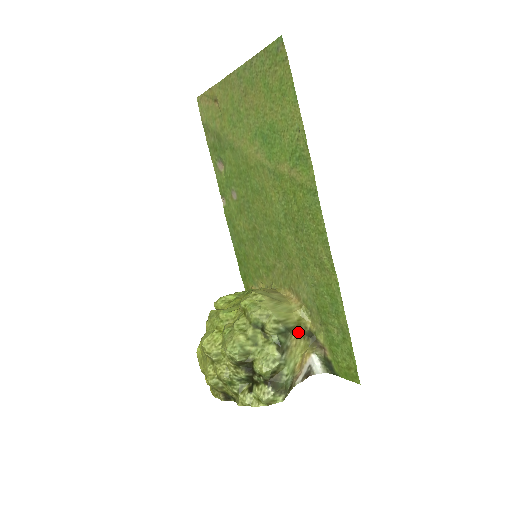
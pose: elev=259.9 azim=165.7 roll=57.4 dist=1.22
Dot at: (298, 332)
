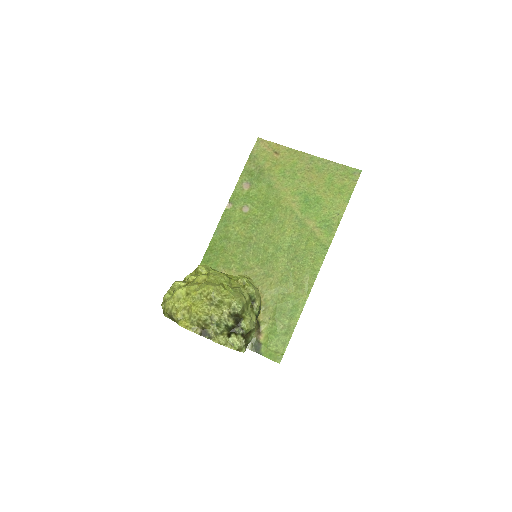
Dot at: occluded
